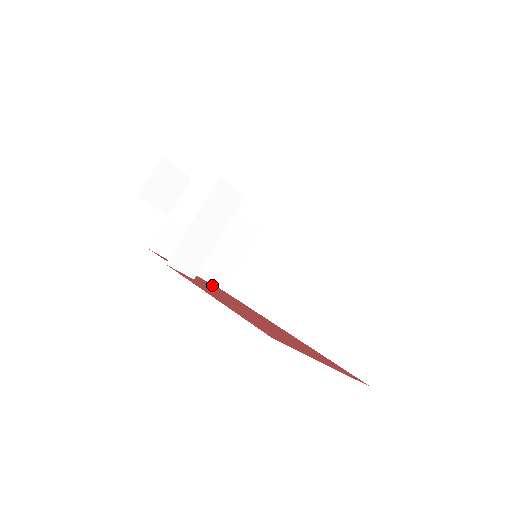
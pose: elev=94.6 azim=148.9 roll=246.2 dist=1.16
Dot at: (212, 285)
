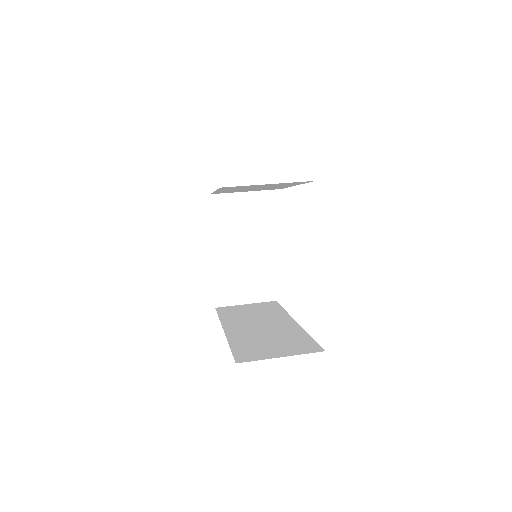
Dot at: occluded
